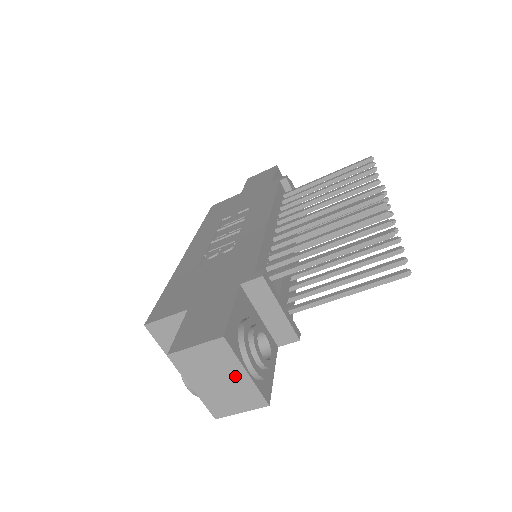
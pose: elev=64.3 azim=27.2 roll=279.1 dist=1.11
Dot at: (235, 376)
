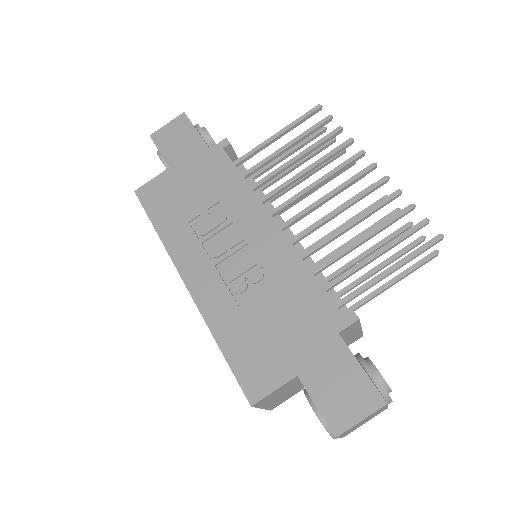
Dot at: (377, 413)
